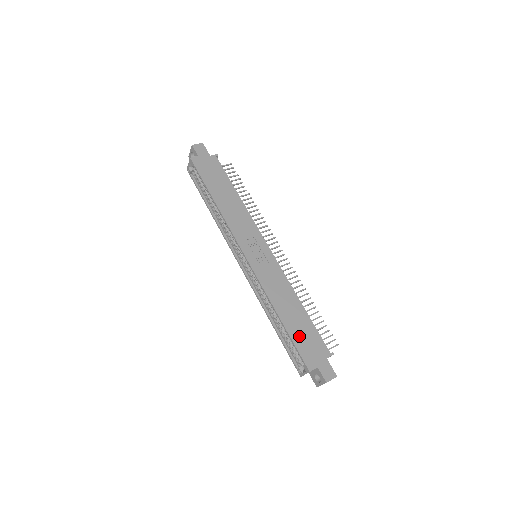
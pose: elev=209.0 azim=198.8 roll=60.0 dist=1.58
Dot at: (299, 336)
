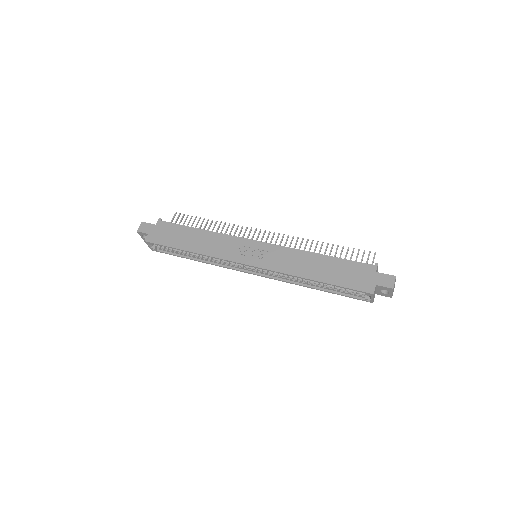
Dot at: (341, 278)
